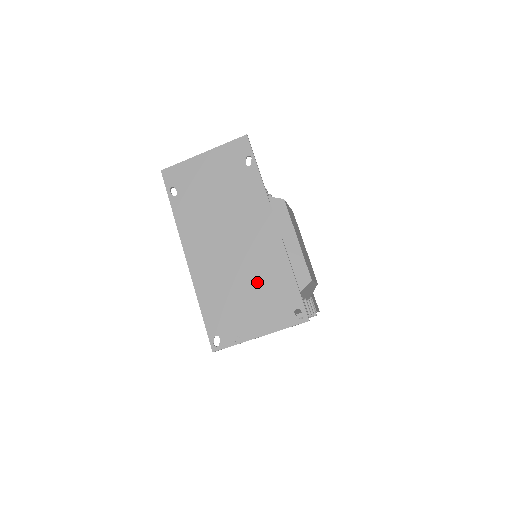
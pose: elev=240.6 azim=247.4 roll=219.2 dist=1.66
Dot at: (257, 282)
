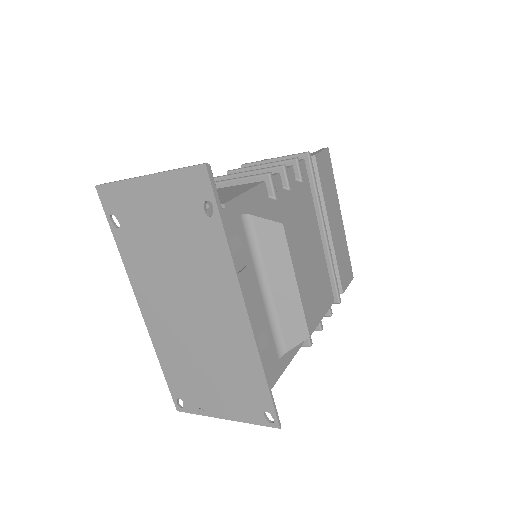
Dot at: (221, 367)
